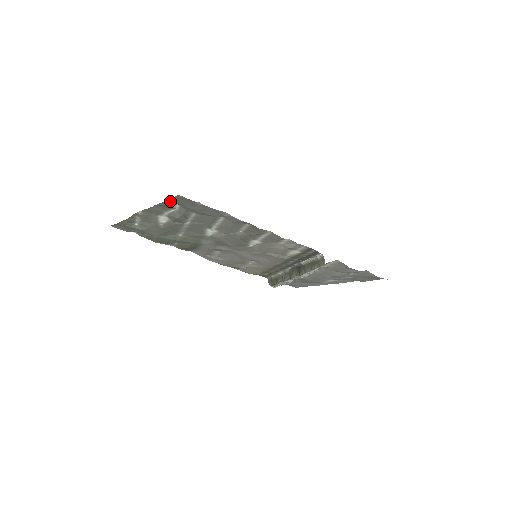
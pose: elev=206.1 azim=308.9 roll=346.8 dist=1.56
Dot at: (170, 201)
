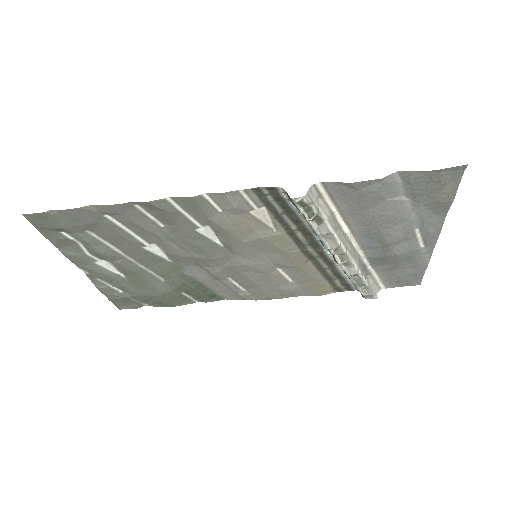
Dot at: (44, 231)
